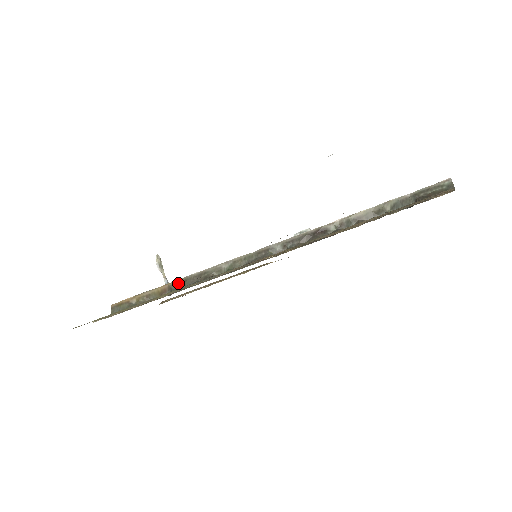
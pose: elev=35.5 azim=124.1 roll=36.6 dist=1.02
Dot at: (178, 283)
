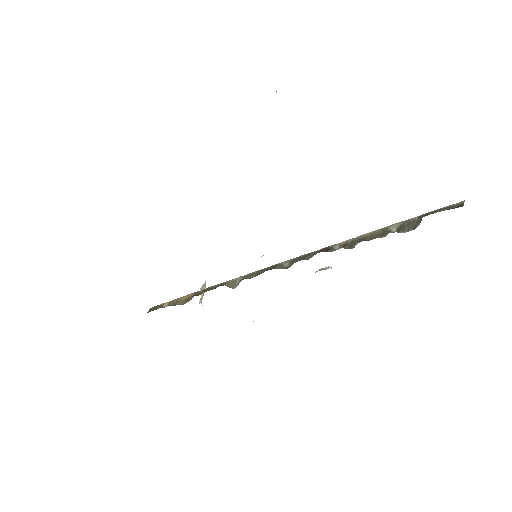
Dot at: (201, 292)
